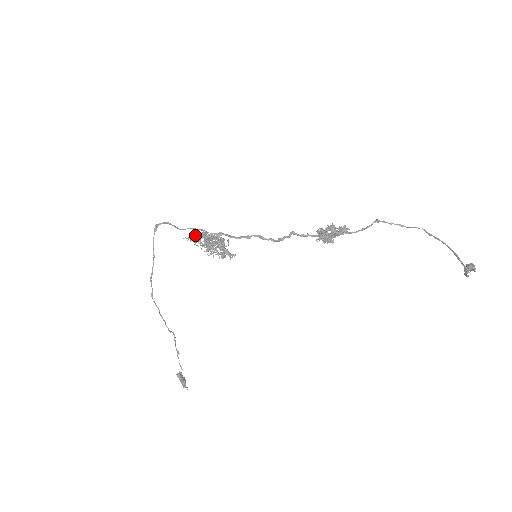
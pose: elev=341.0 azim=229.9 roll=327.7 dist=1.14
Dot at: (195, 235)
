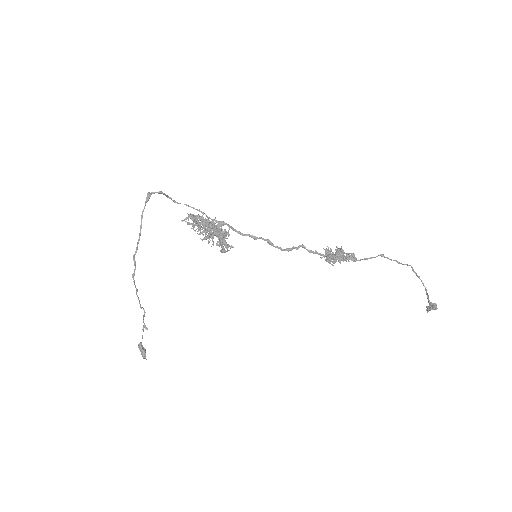
Dot at: (196, 219)
